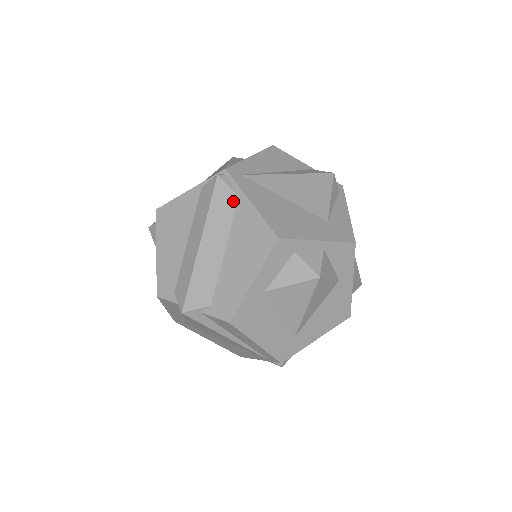
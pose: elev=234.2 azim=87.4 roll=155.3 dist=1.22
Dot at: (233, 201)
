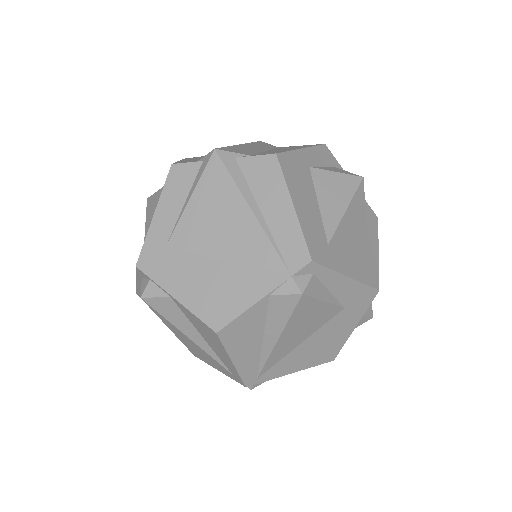
Dot at: (274, 147)
